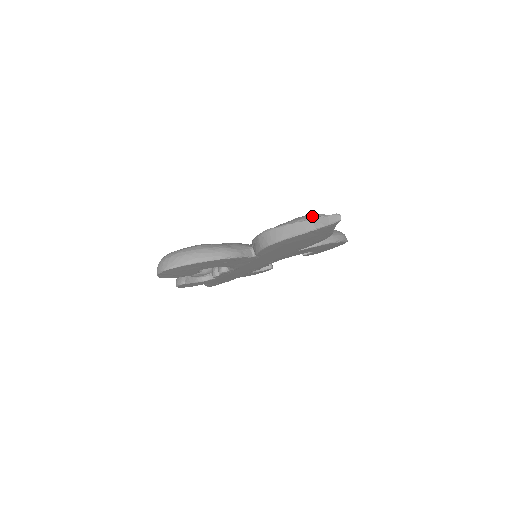
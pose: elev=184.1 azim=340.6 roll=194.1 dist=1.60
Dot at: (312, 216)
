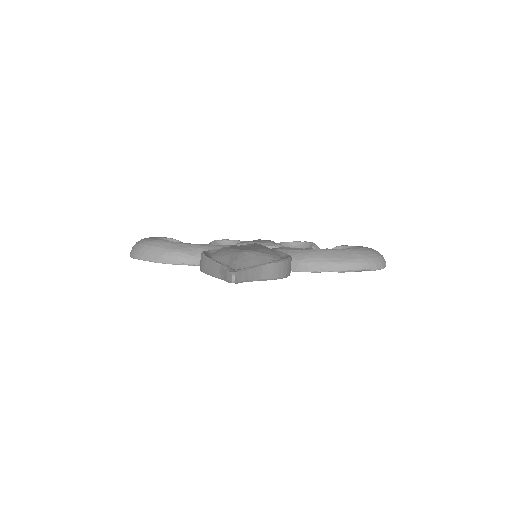
Dot at: (232, 258)
